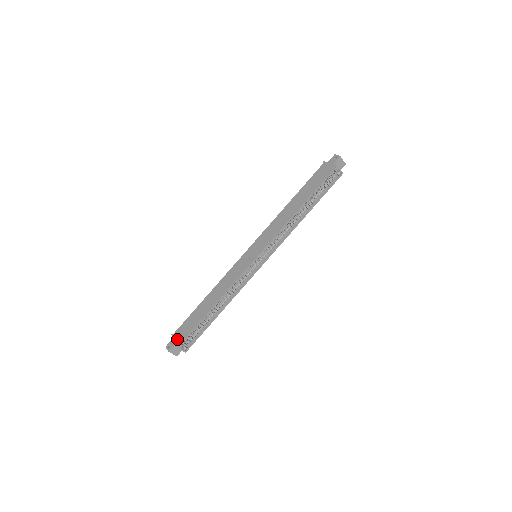
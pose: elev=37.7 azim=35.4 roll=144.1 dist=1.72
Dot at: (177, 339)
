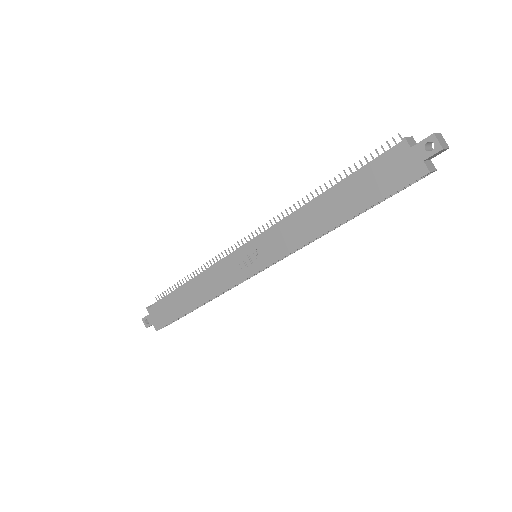
Dot at: (154, 320)
